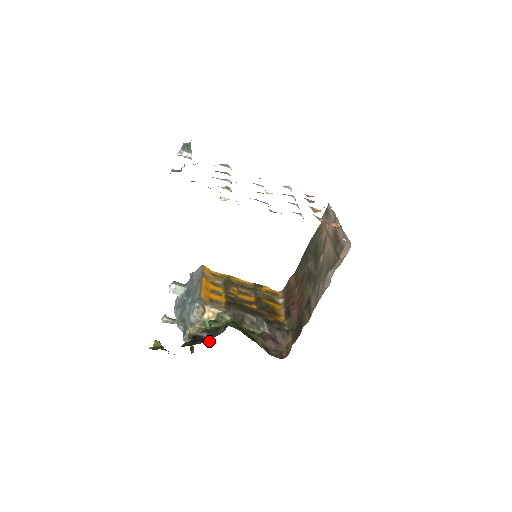
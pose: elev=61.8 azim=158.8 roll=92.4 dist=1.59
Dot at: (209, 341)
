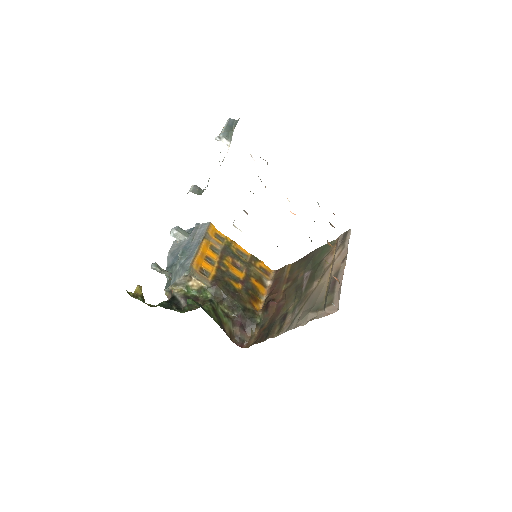
Dot at: (183, 312)
